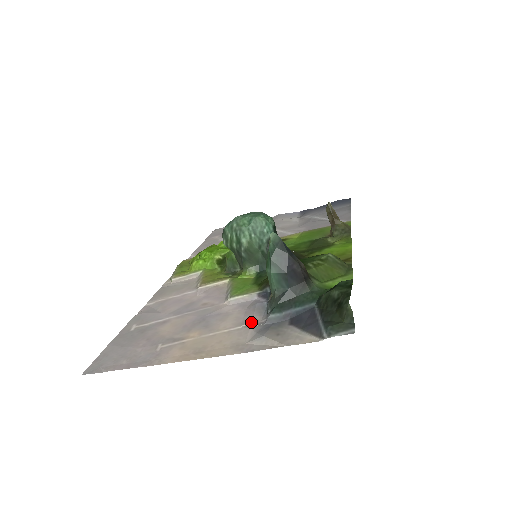
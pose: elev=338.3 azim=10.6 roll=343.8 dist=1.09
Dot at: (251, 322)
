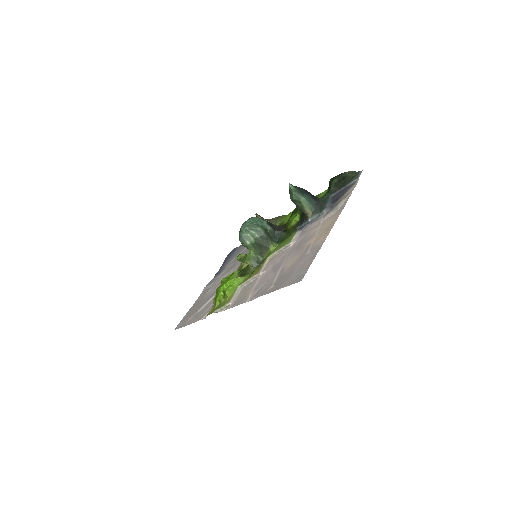
Dot at: (322, 219)
